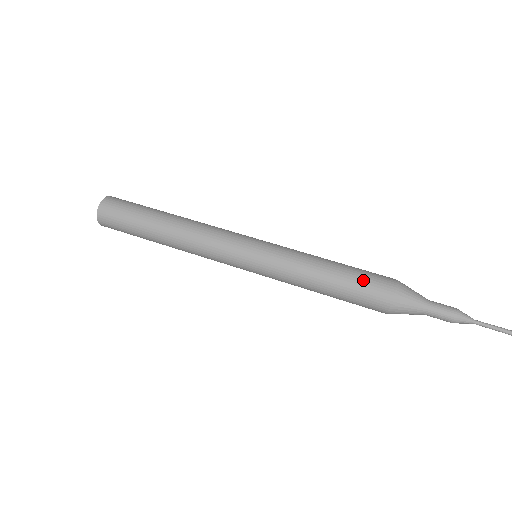
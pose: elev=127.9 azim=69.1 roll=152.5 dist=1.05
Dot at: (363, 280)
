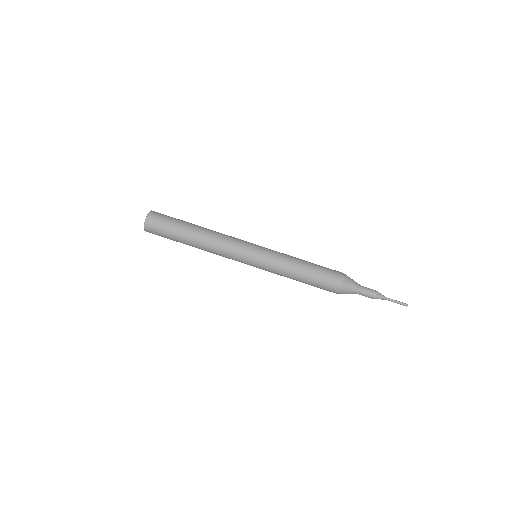
Dot at: (322, 283)
